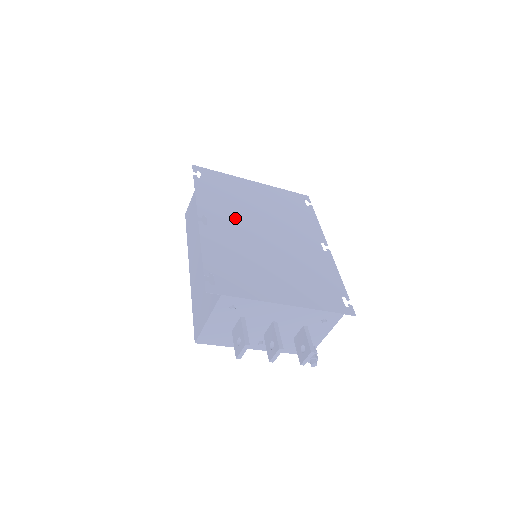
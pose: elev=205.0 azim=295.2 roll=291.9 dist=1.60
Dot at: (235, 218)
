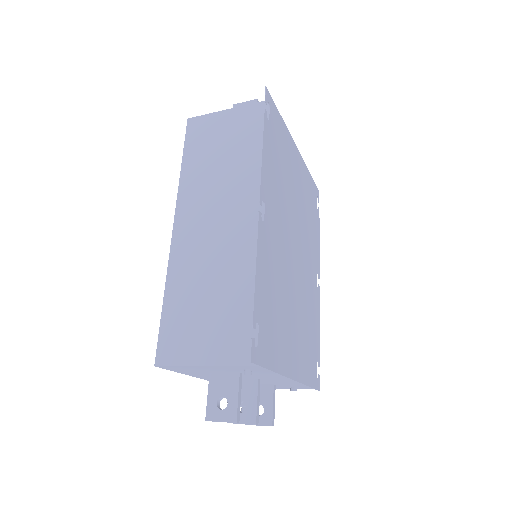
Dot at: (281, 215)
